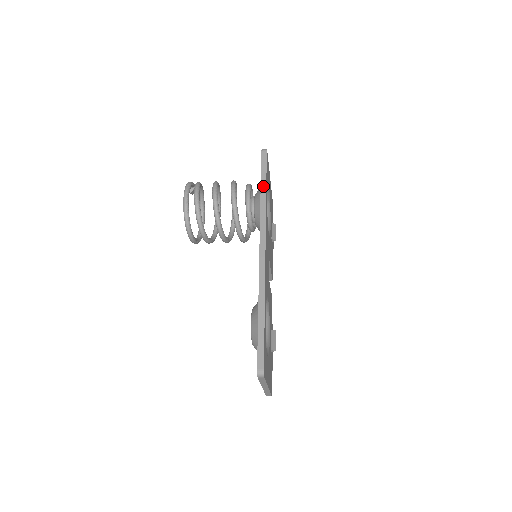
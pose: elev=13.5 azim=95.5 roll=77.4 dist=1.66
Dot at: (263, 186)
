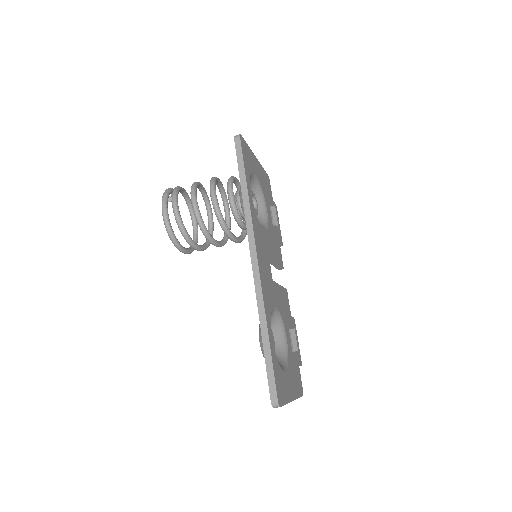
Dot at: (243, 183)
